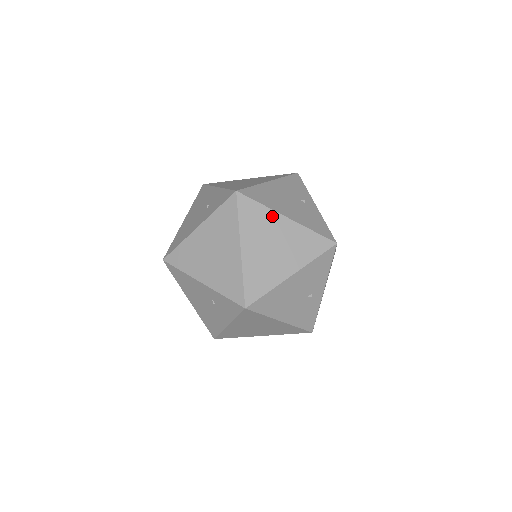
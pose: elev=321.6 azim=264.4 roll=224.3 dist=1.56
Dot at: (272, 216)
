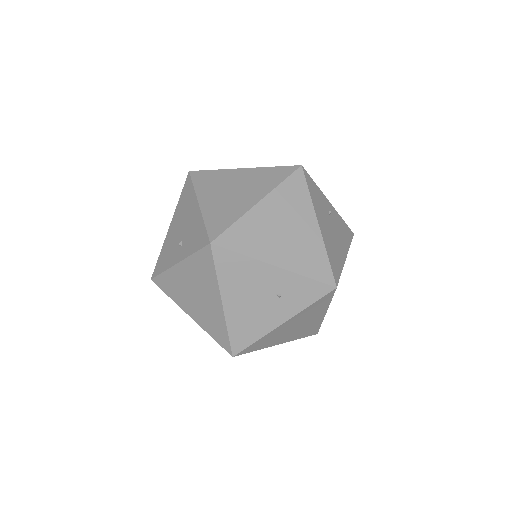
Dot at: occluded
